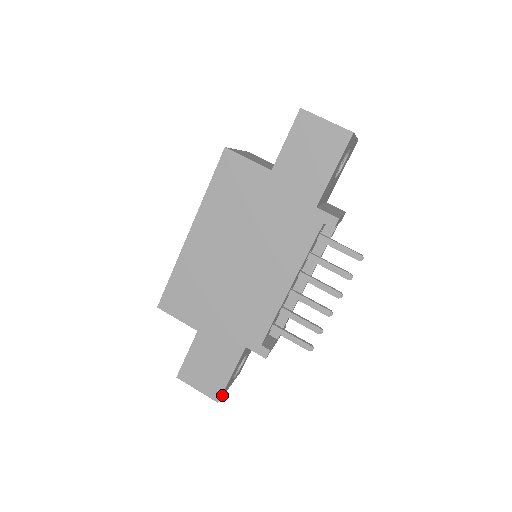
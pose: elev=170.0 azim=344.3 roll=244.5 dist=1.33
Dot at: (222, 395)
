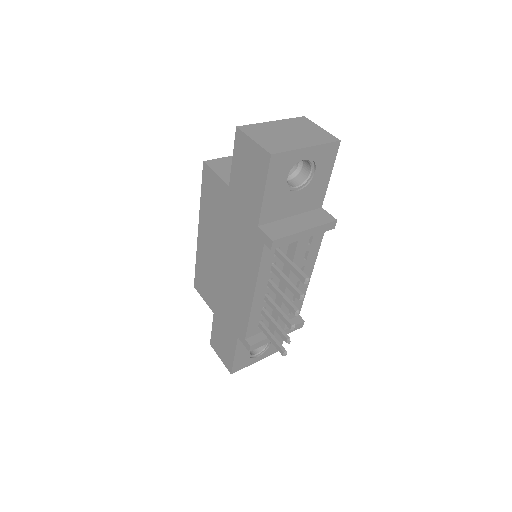
Dot at: (236, 369)
